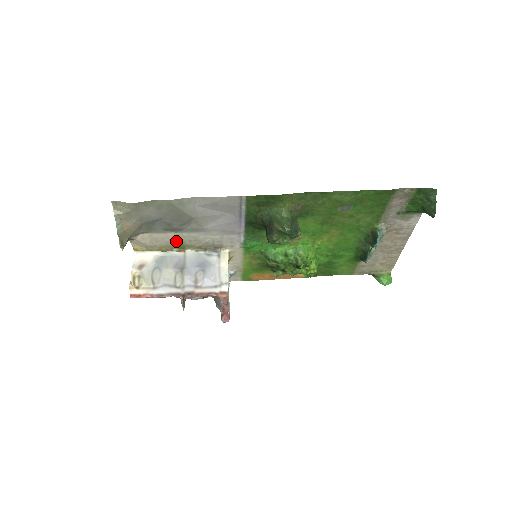
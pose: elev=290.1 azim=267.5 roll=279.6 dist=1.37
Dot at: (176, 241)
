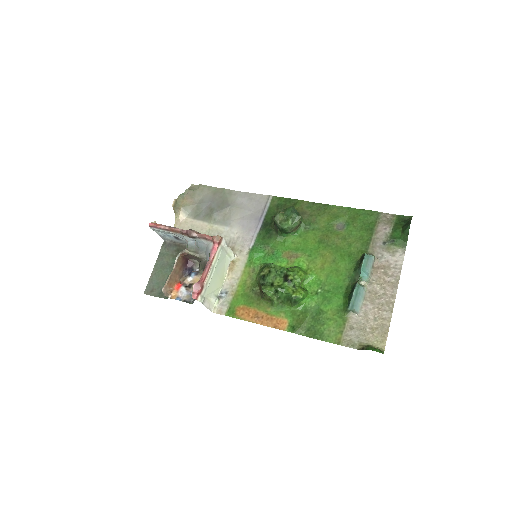
Dot at: occluded
